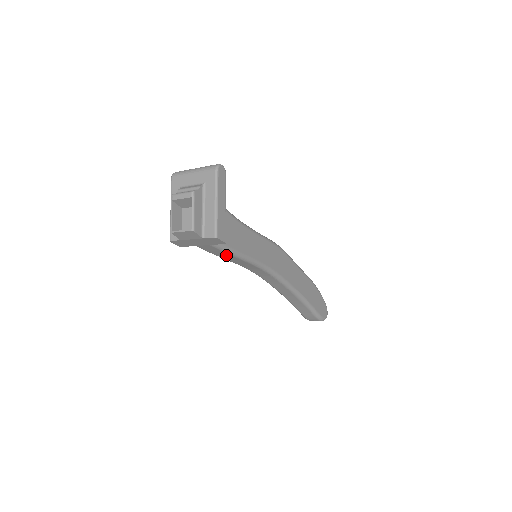
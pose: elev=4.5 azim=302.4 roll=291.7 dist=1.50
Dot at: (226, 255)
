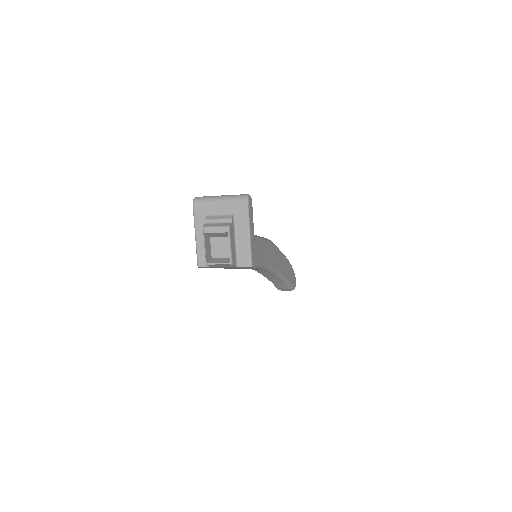
Dot at: occluded
